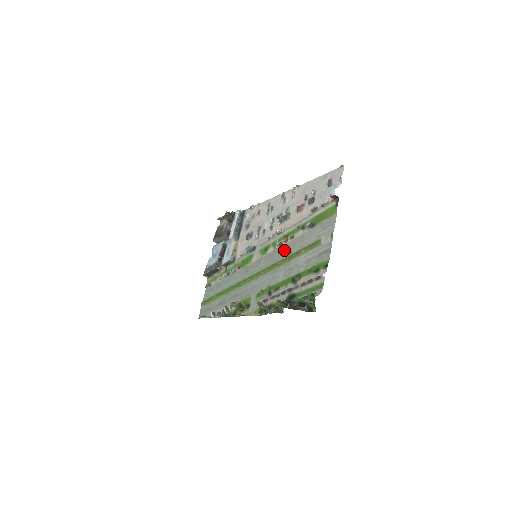
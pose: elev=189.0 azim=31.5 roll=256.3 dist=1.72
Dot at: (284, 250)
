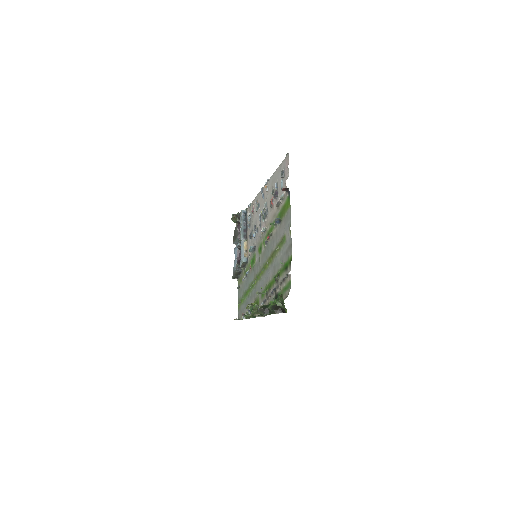
Dot at: (269, 248)
